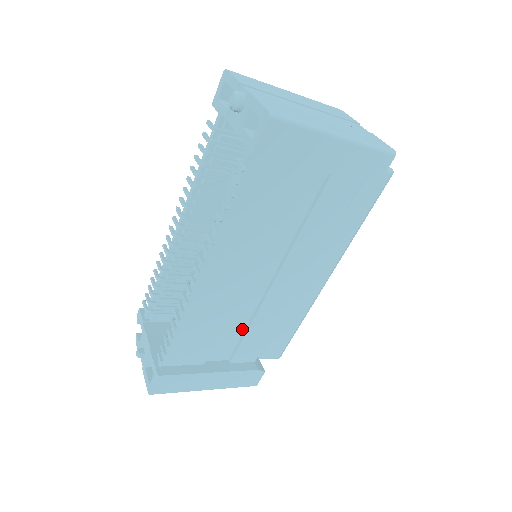
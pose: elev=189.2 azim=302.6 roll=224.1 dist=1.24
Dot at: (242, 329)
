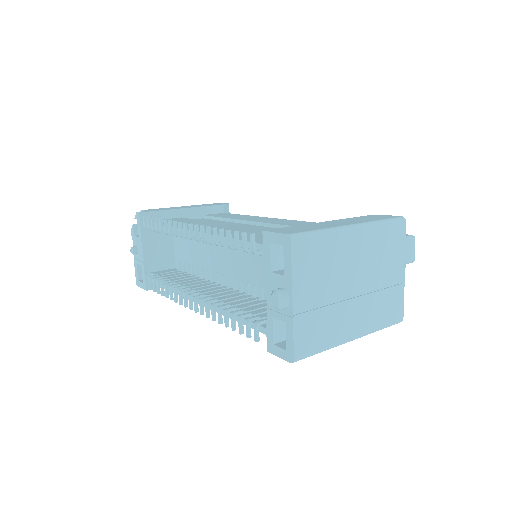
Dot at: occluded
